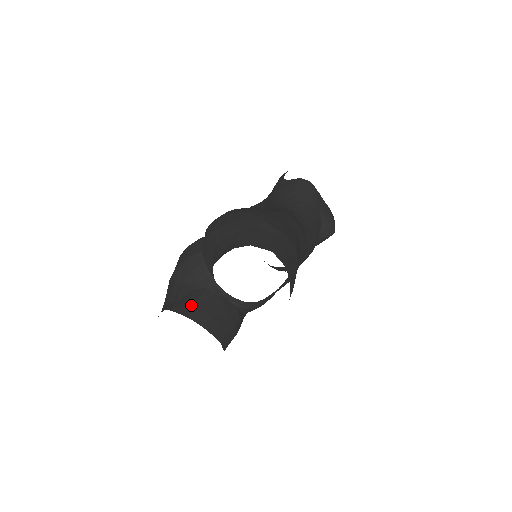
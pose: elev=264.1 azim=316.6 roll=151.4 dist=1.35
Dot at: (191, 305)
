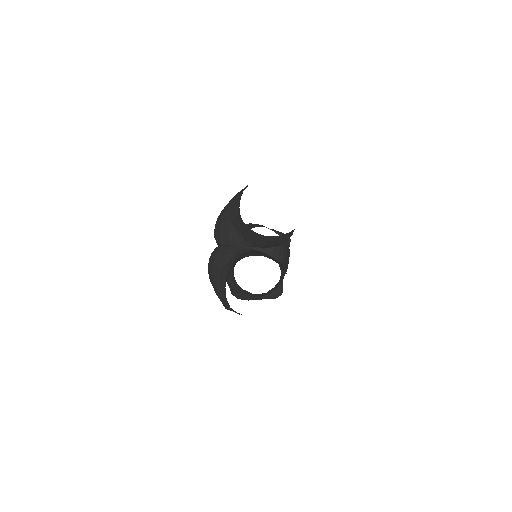
Dot at: (243, 256)
